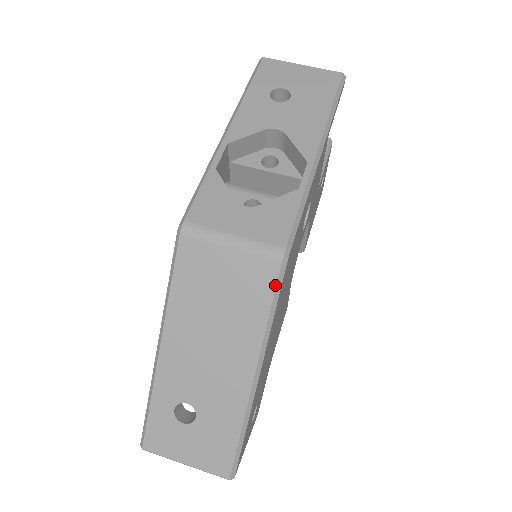
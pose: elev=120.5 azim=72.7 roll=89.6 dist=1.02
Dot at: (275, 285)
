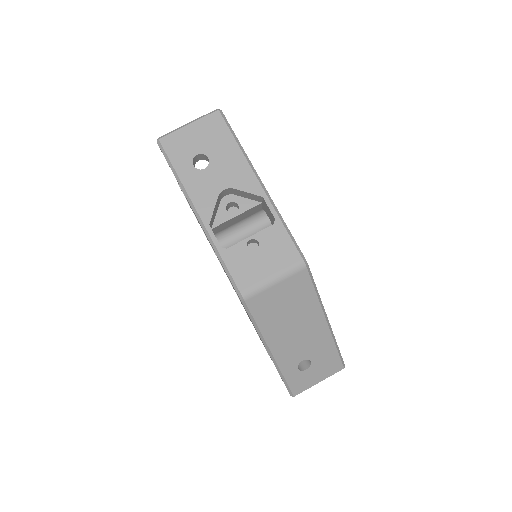
Dot at: (310, 279)
